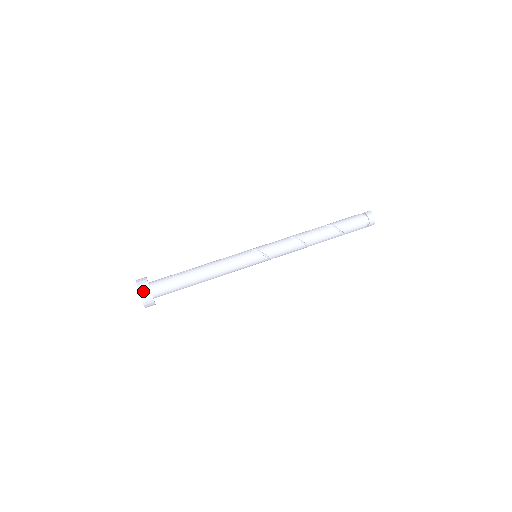
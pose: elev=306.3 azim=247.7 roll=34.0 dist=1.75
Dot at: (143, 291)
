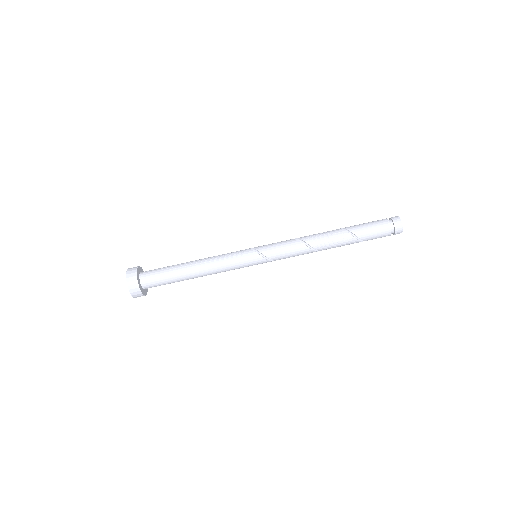
Dot at: (130, 281)
